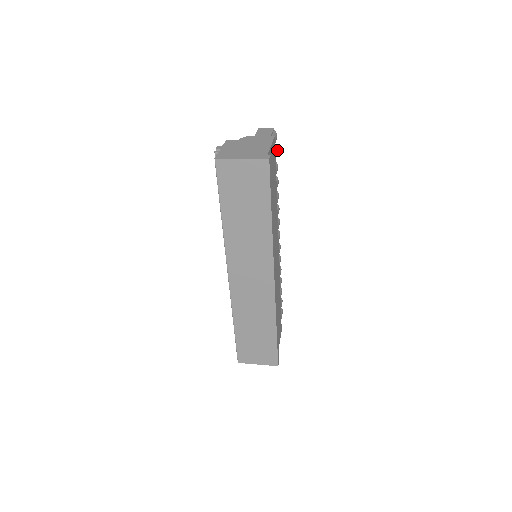
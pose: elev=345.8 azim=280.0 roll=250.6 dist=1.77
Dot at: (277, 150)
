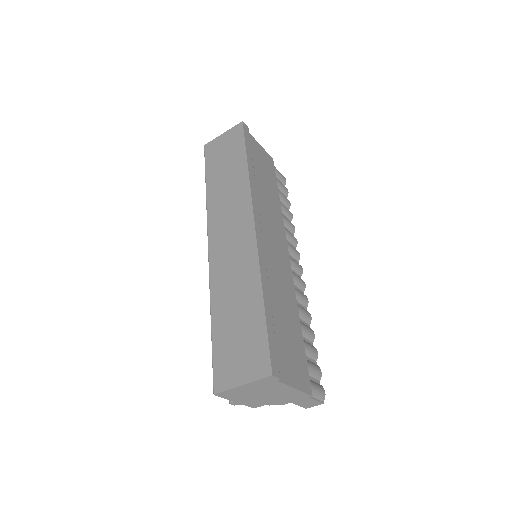
Dot at: (287, 190)
